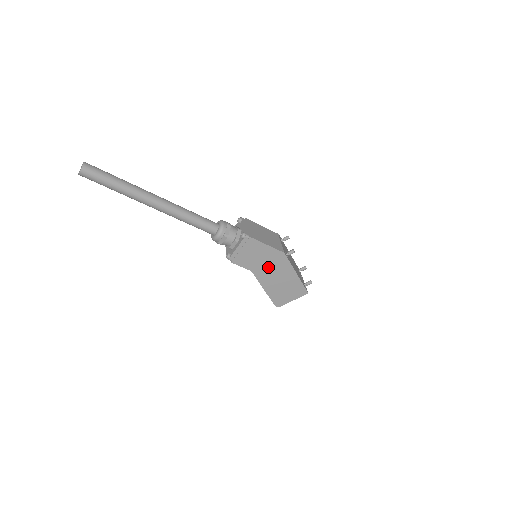
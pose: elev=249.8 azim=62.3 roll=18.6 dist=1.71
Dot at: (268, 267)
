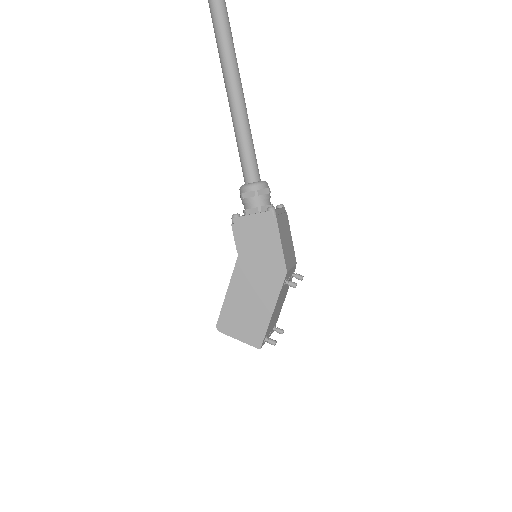
Dot at: (257, 270)
